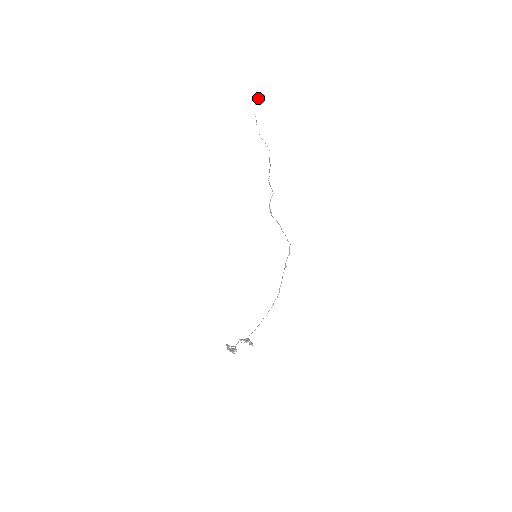
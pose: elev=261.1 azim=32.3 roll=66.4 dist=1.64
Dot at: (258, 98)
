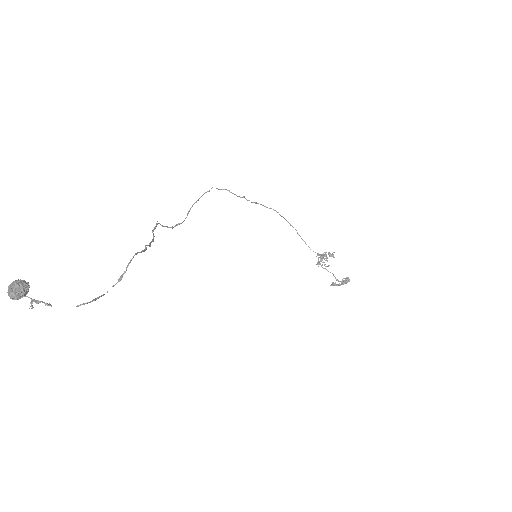
Dot at: occluded
